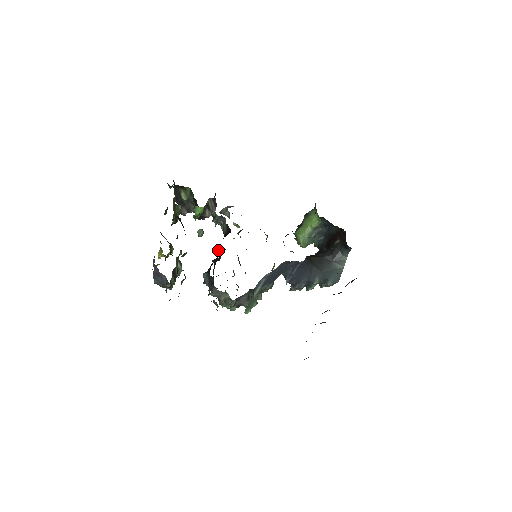
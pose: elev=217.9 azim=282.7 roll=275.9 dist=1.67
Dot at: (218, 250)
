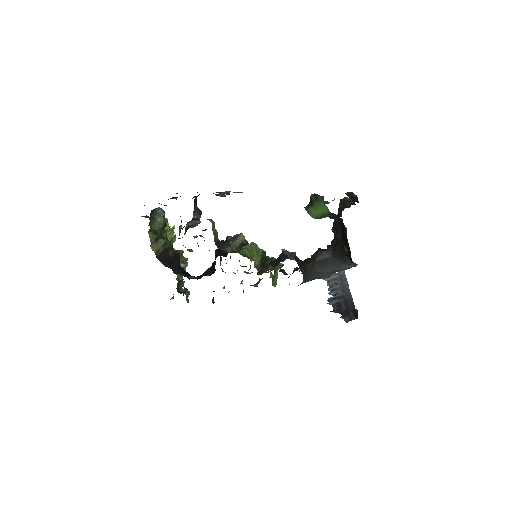
Dot at: (215, 253)
